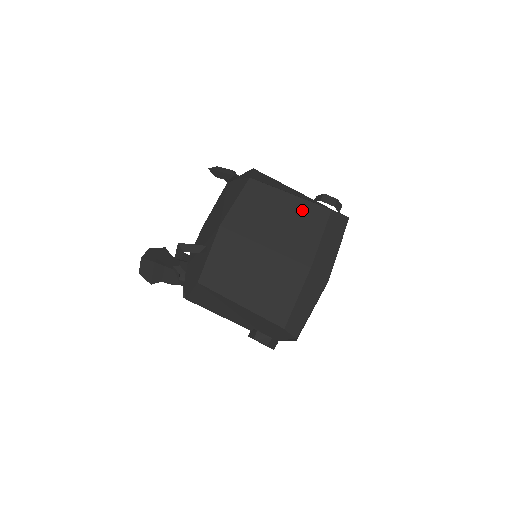
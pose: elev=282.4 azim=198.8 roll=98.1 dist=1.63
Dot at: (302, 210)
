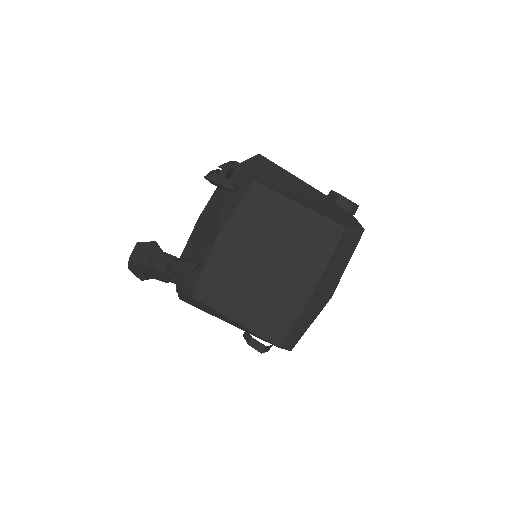
Dot at: (312, 225)
